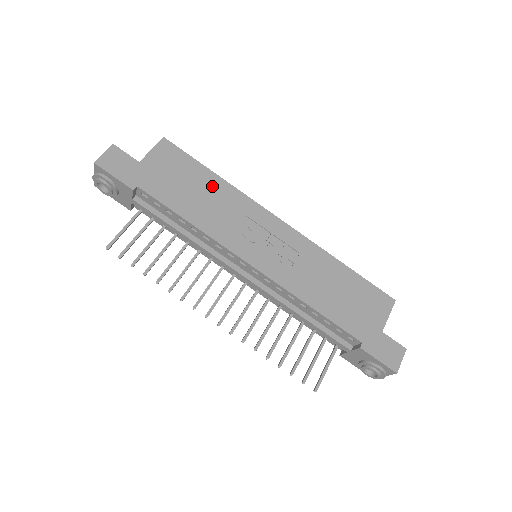
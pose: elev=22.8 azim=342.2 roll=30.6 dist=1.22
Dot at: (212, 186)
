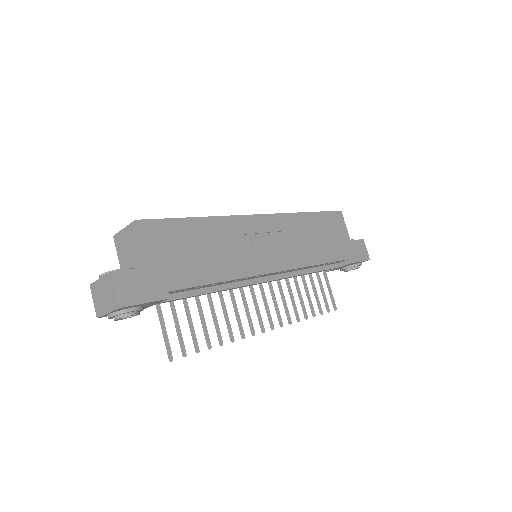
Dot at: (206, 232)
